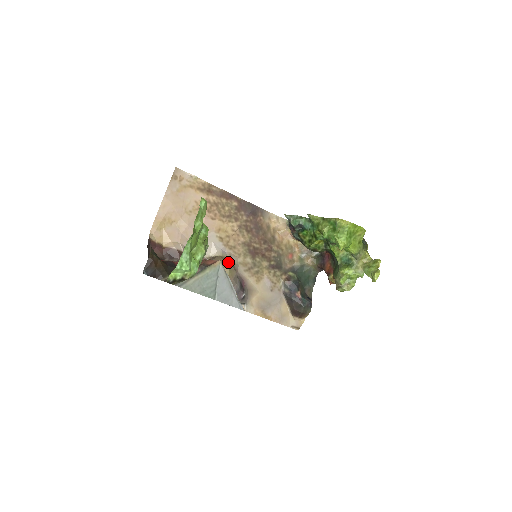
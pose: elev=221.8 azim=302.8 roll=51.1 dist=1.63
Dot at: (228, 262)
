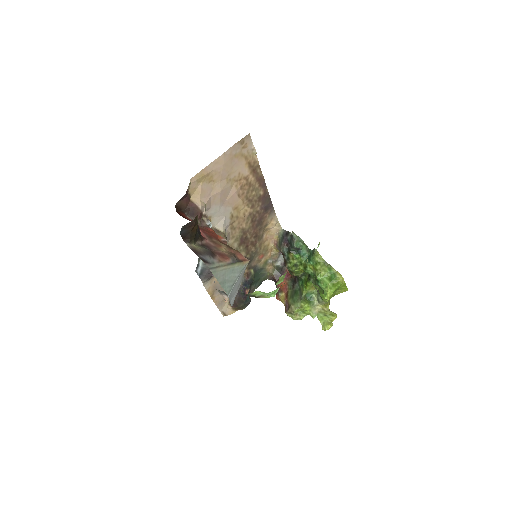
Dot at: occluded
